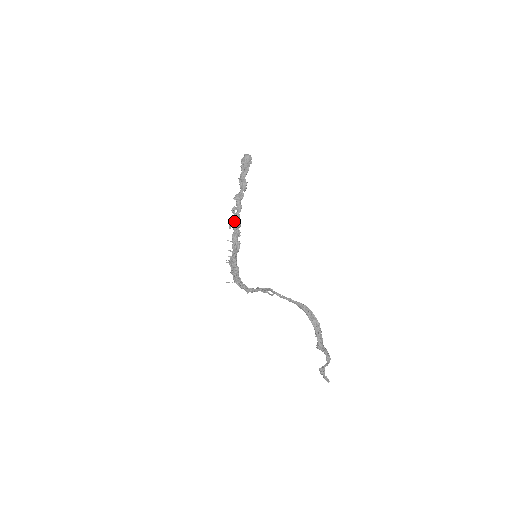
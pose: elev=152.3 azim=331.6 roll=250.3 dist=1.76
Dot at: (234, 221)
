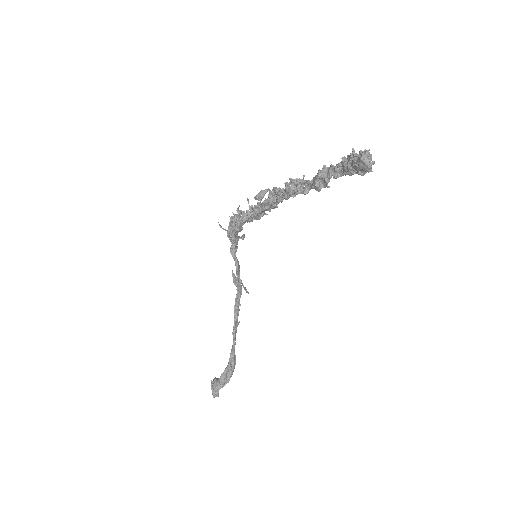
Dot at: (272, 195)
